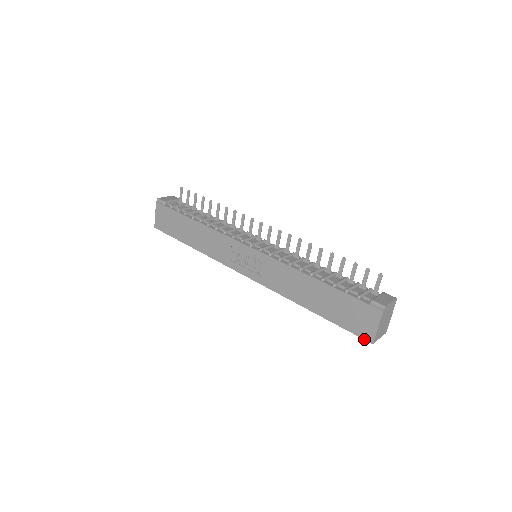
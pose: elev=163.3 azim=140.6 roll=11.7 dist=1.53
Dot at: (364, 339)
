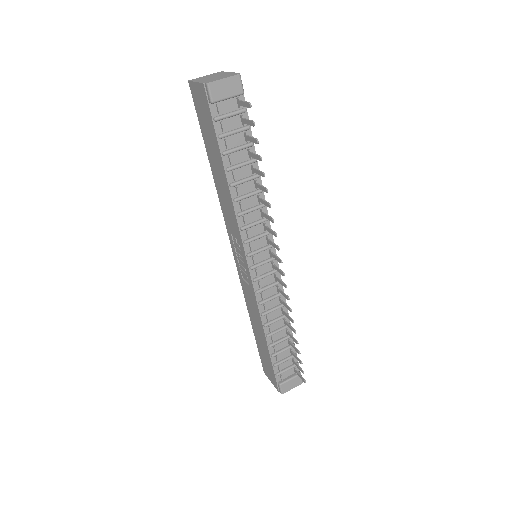
Dot at: (263, 367)
